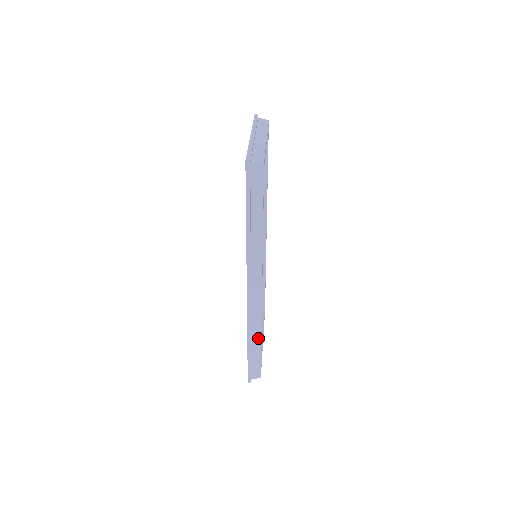
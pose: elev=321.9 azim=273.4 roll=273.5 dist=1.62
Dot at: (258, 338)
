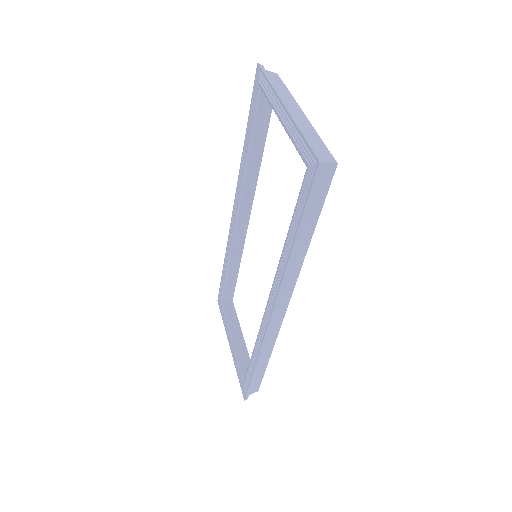
Dot at: (267, 356)
